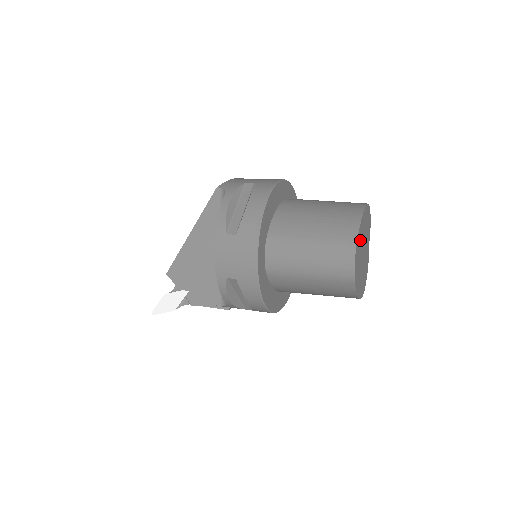
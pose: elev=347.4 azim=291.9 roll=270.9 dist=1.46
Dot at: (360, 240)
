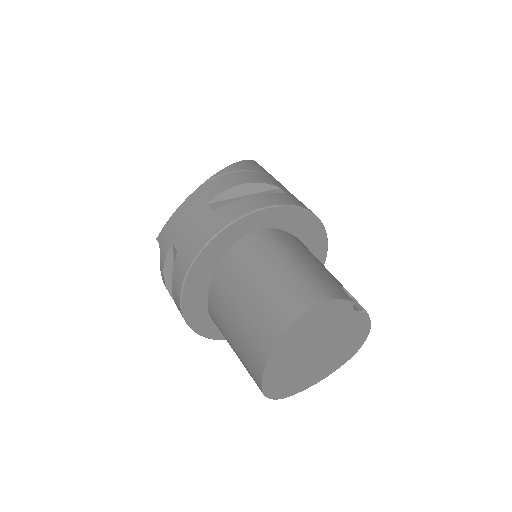
Dot at: (282, 369)
